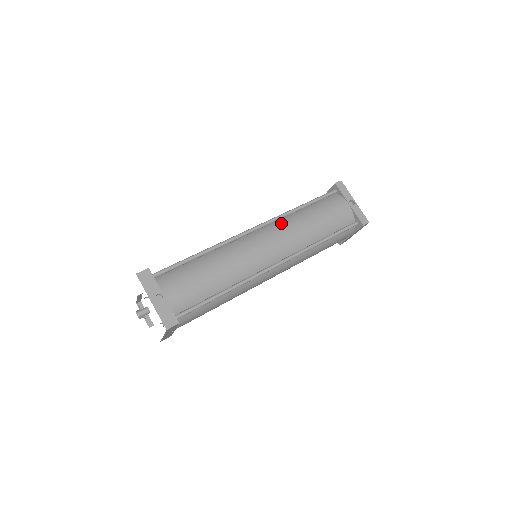
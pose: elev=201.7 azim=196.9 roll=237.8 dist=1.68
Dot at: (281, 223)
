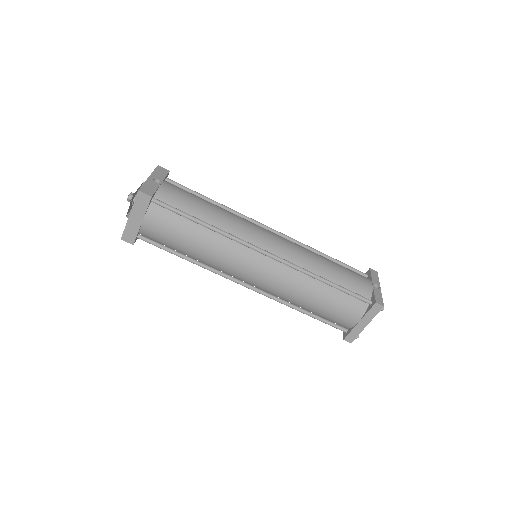
Dot at: (297, 244)
